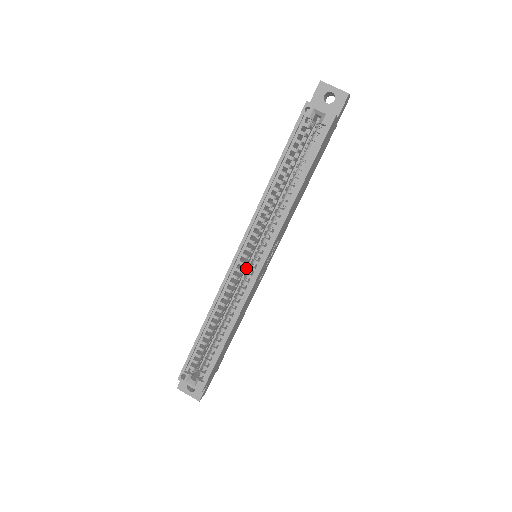
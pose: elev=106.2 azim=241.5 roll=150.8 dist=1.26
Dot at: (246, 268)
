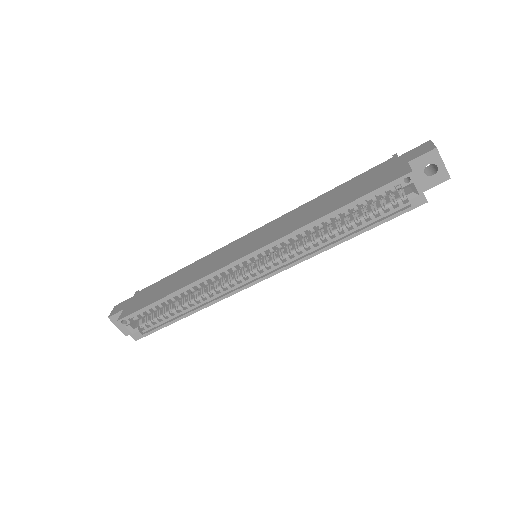
Dot at: occluded
